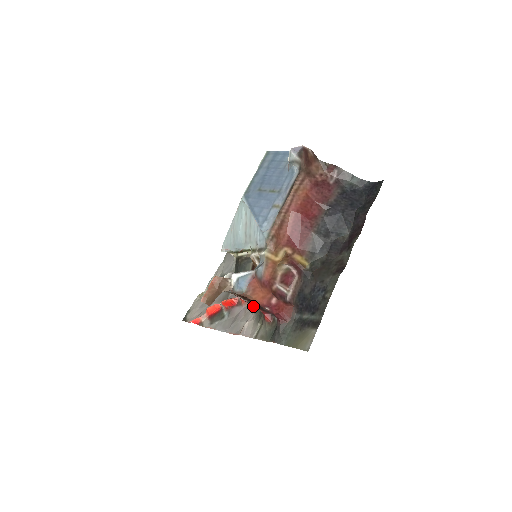
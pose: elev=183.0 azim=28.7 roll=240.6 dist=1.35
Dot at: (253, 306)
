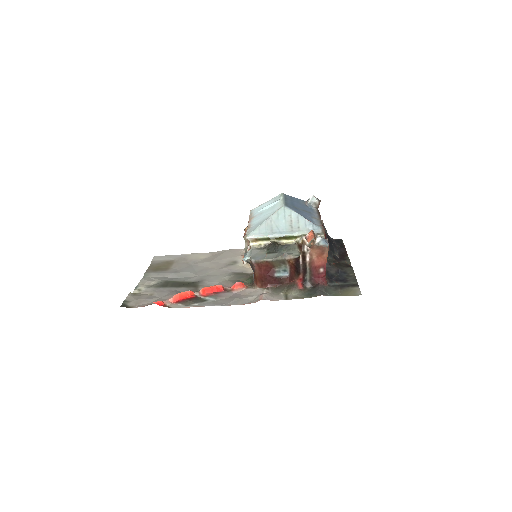
Dot at: (301, 270)
